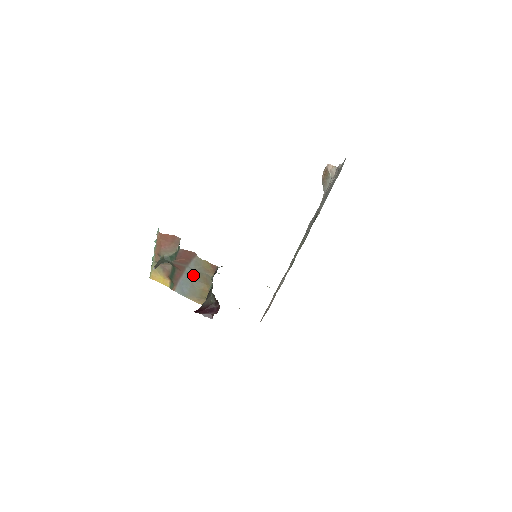
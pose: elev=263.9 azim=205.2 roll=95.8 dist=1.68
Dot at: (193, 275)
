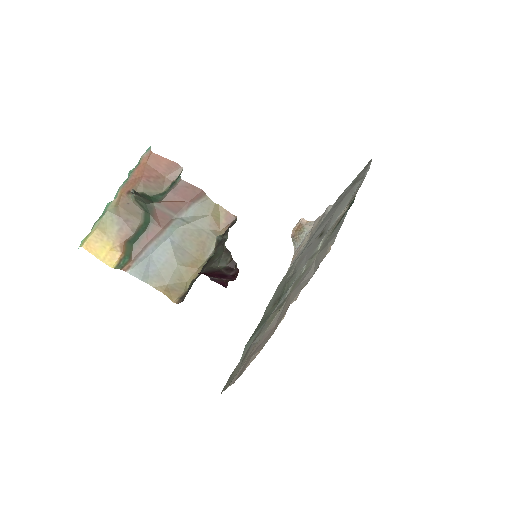
Dot at: (183, 234)
